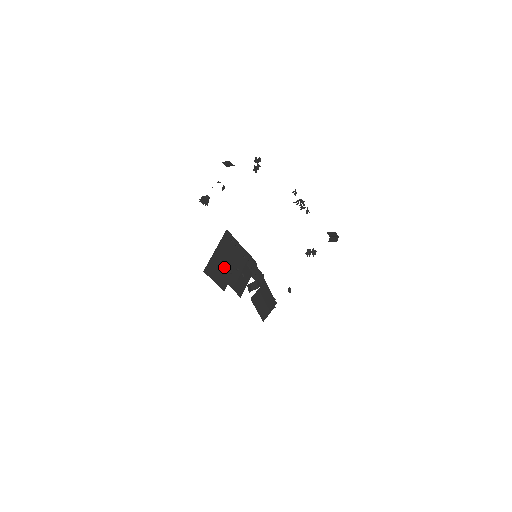
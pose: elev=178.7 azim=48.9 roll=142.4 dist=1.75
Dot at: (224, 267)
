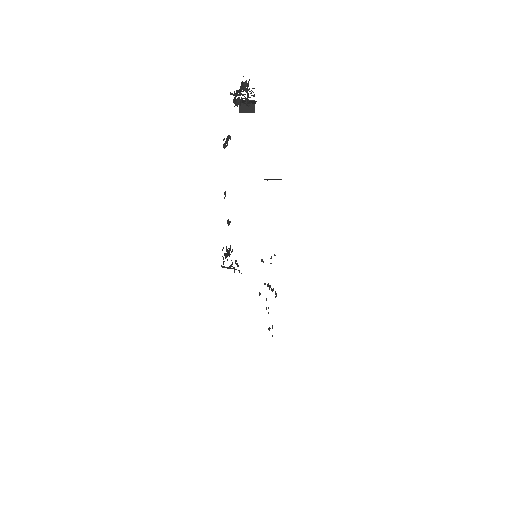
Dot at: occluded
